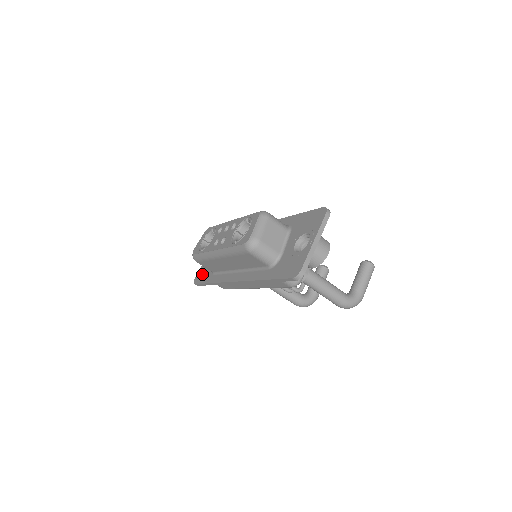
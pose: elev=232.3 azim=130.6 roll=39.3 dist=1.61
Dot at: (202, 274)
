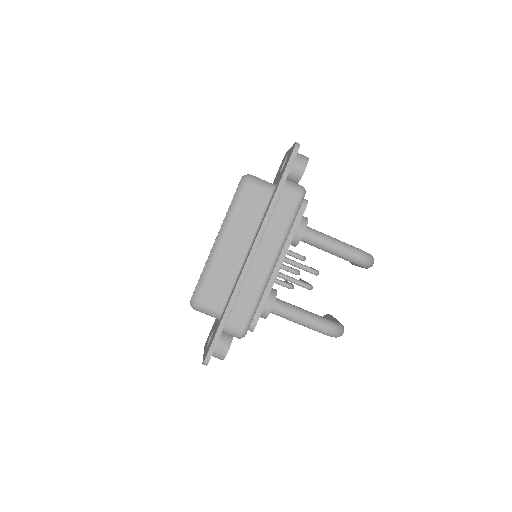
Dot at: (209, 345)
